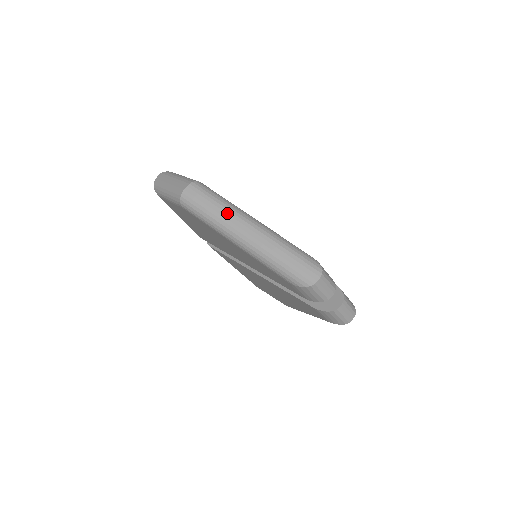
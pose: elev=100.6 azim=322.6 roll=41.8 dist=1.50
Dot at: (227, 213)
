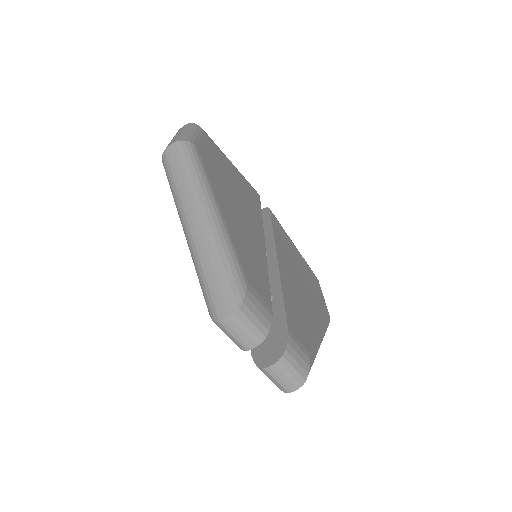
Dot at: (187, 190)
